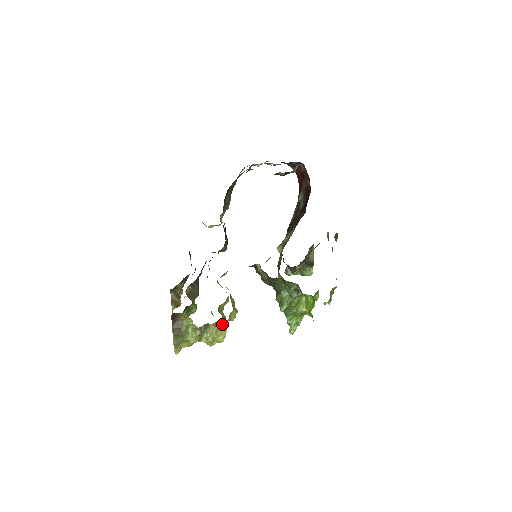
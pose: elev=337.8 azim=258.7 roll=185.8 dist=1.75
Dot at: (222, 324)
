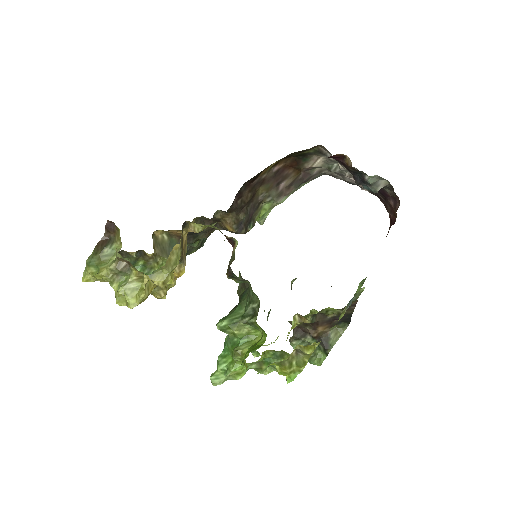
Dot at: (144, 280)
